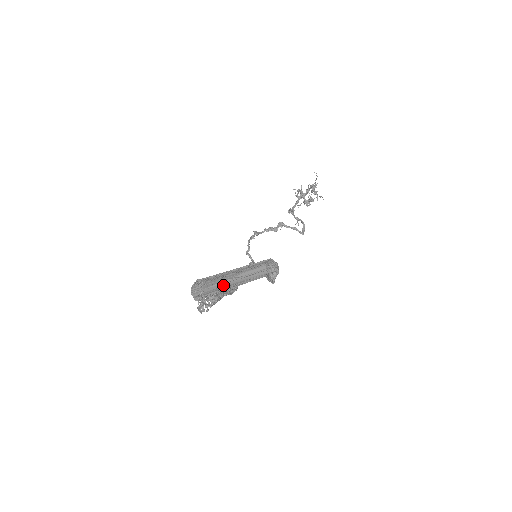
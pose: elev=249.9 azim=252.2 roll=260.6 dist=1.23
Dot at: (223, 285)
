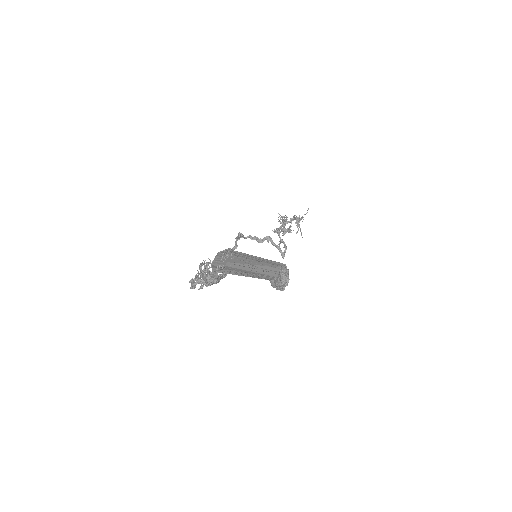
Dot at: (242, 268)
